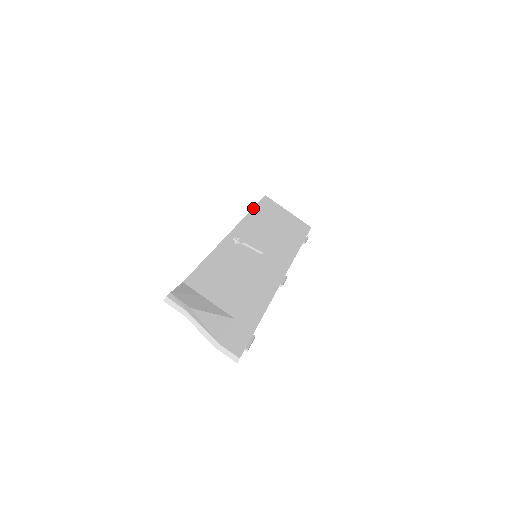
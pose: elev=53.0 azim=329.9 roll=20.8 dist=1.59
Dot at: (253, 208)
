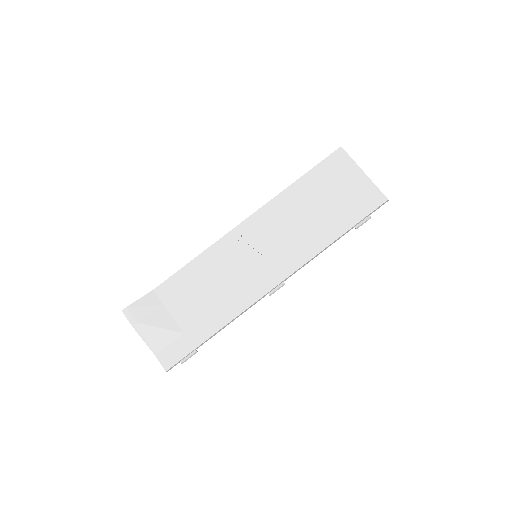
Dot at: (301, 176)
